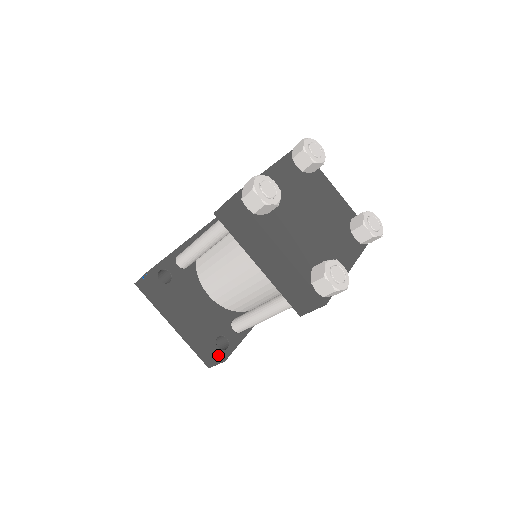
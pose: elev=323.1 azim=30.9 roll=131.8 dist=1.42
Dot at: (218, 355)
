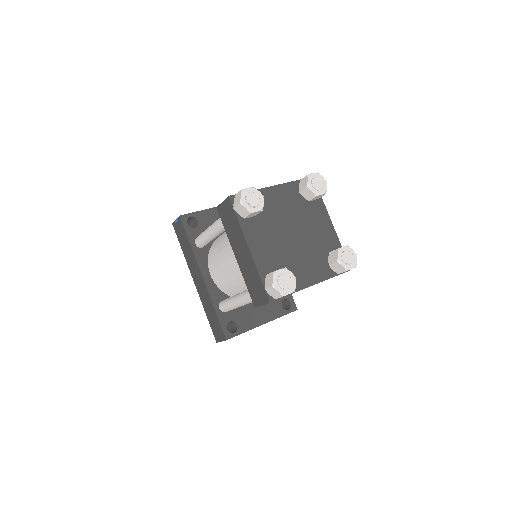
Dot at: occluded
